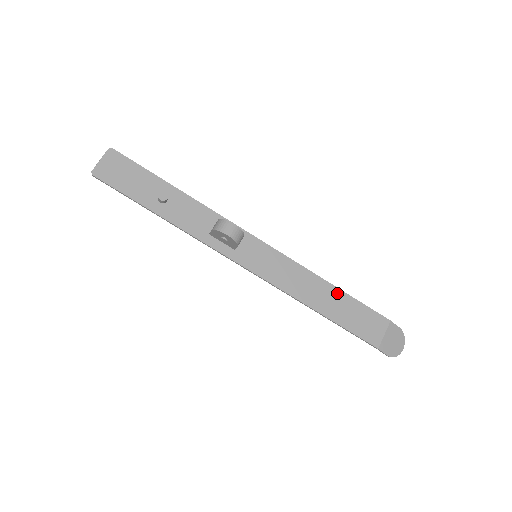
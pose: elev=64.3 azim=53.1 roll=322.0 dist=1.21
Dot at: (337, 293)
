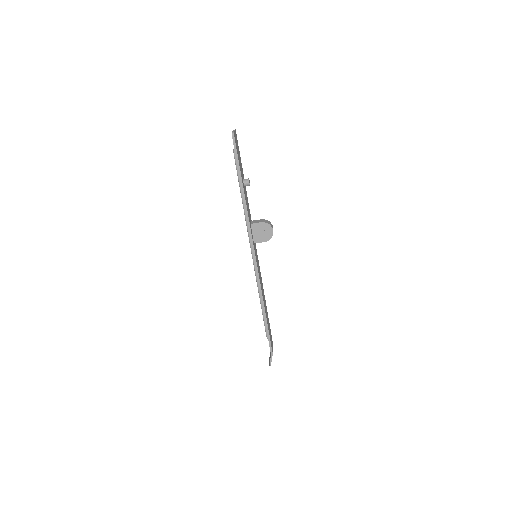
Dot at: (266, 308)
